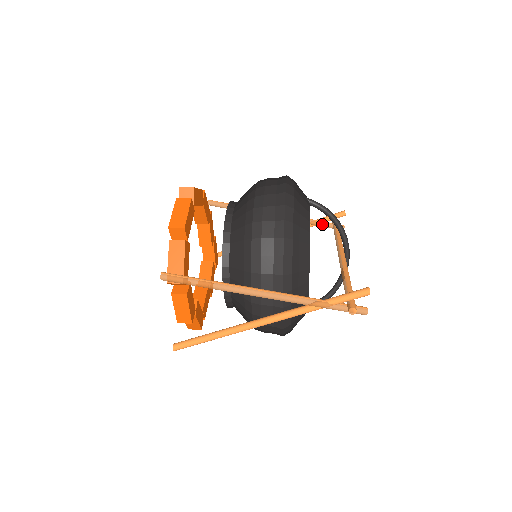
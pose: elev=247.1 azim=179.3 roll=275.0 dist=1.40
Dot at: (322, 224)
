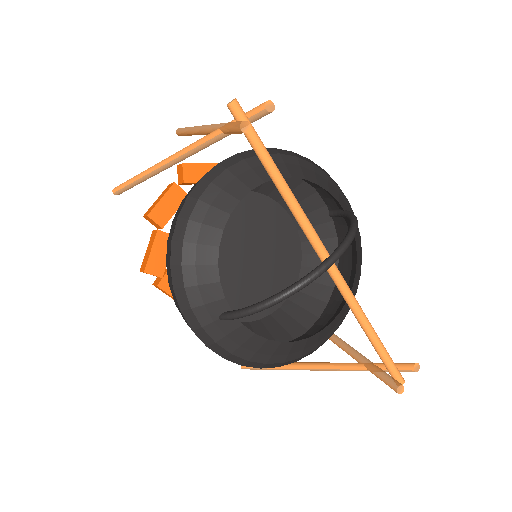
Dot at: (374, 366)
